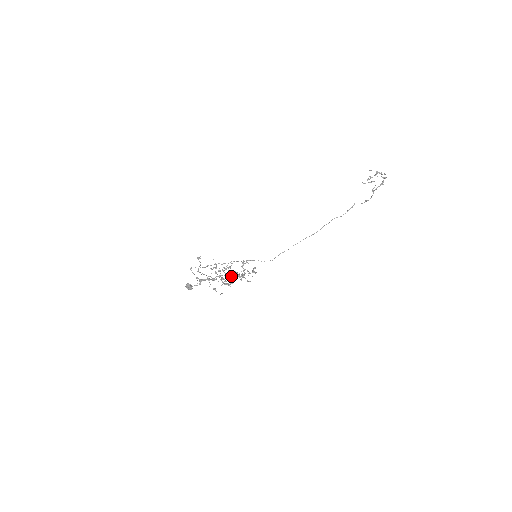
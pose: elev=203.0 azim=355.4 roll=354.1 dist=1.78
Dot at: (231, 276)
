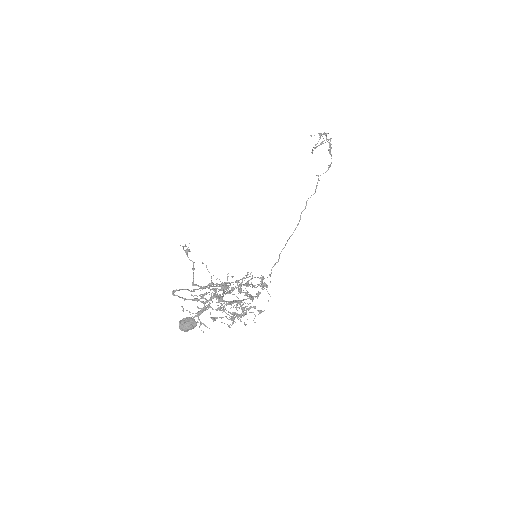
Dot at: (237, 301)
